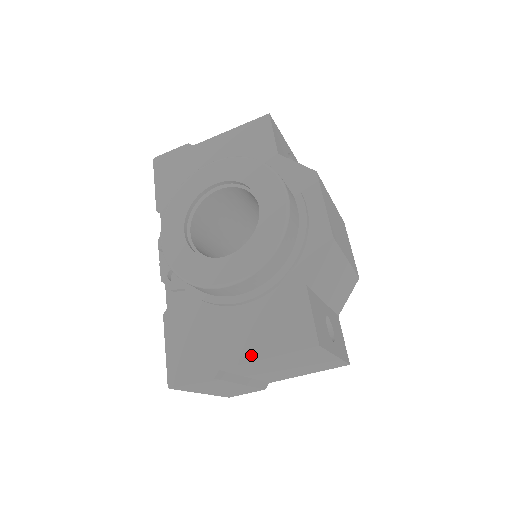
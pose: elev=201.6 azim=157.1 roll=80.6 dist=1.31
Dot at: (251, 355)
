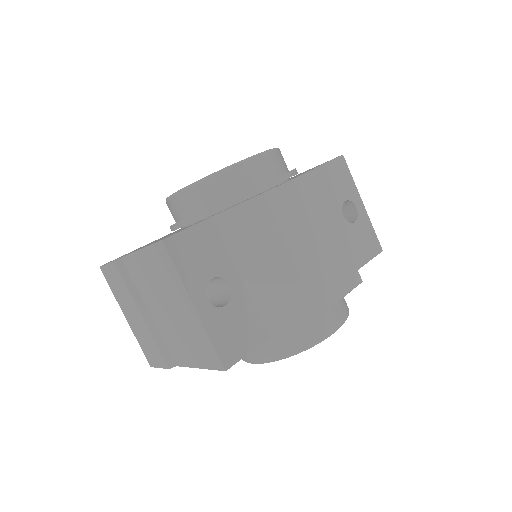
Dot at: occluded
